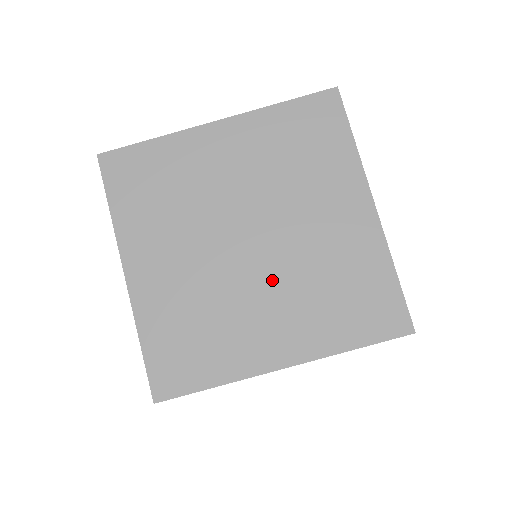
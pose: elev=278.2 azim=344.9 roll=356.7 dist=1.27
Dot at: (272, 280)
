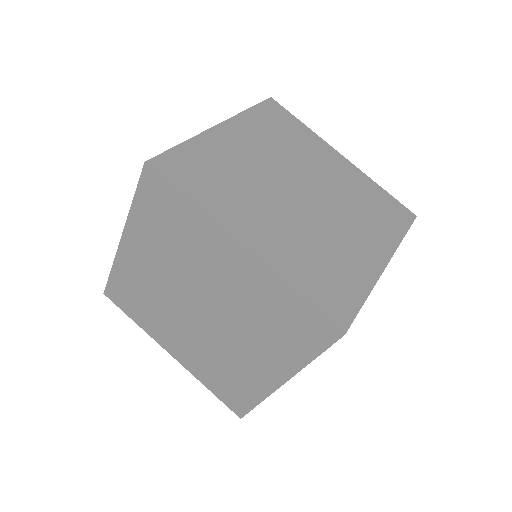
Dot at: (232, 331)
